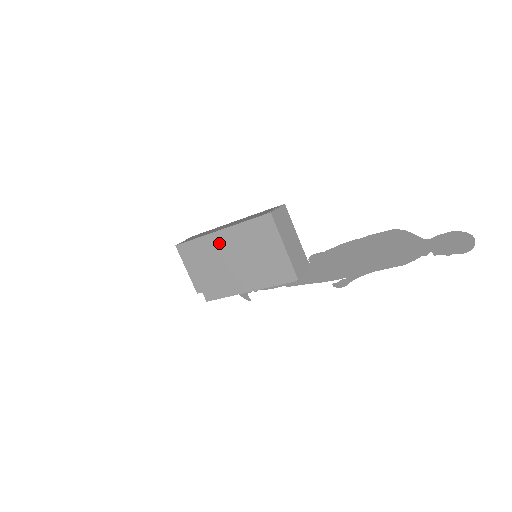
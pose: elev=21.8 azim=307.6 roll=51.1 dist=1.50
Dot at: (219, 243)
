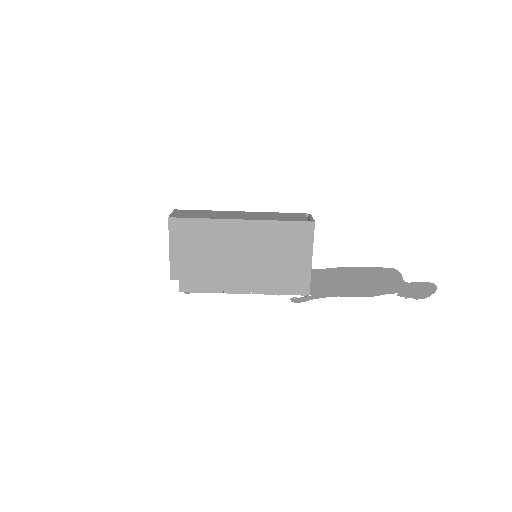
Dot at: (234, 233)
